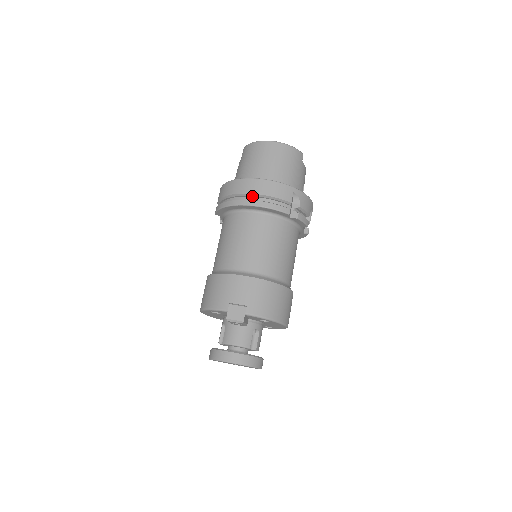
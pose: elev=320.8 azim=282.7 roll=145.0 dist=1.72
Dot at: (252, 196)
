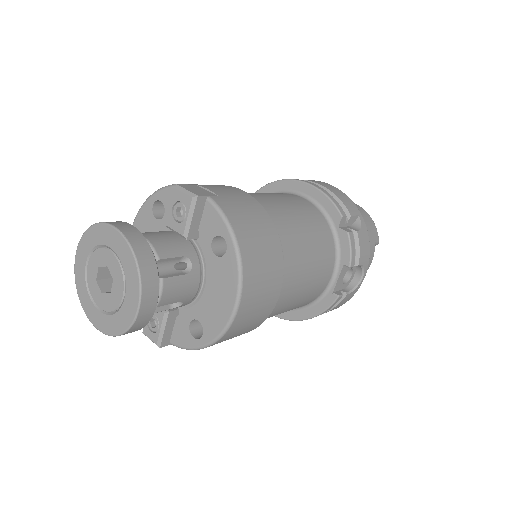
Dot at: occluded
